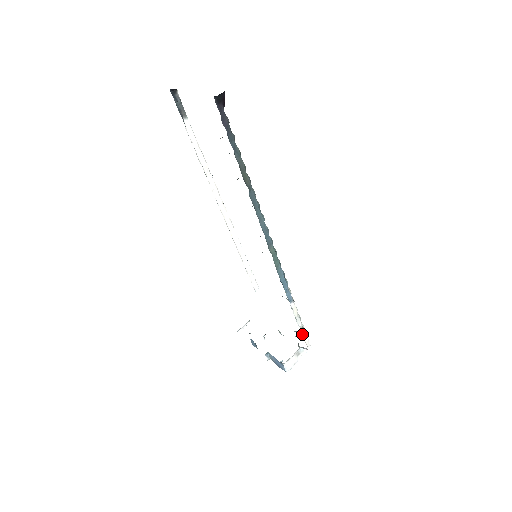
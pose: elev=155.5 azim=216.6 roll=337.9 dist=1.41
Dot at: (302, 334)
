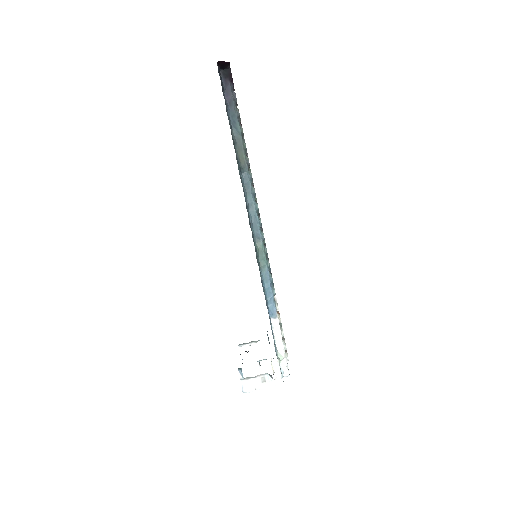
Dot at: (273, 358)
